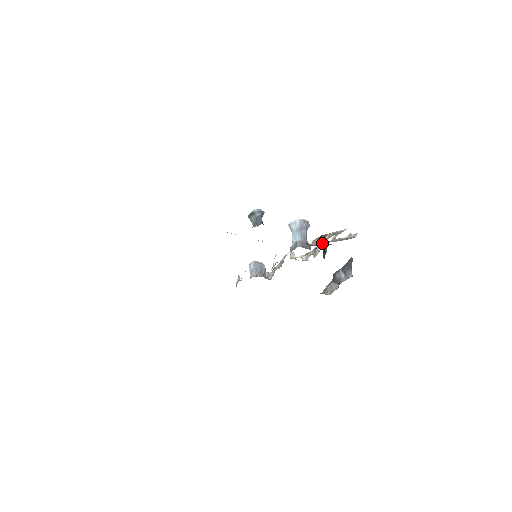
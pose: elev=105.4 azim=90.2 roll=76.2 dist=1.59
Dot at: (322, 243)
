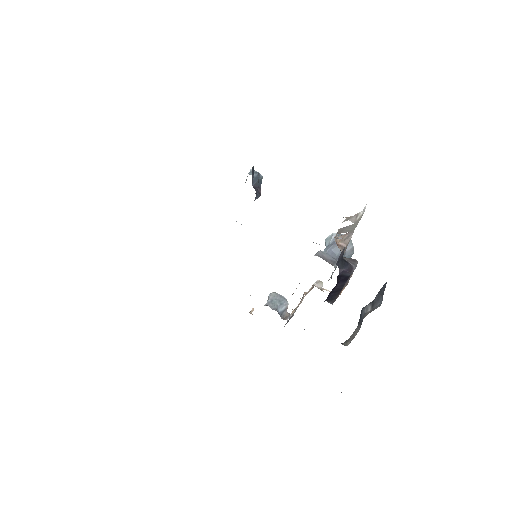
Dot at: occluded
